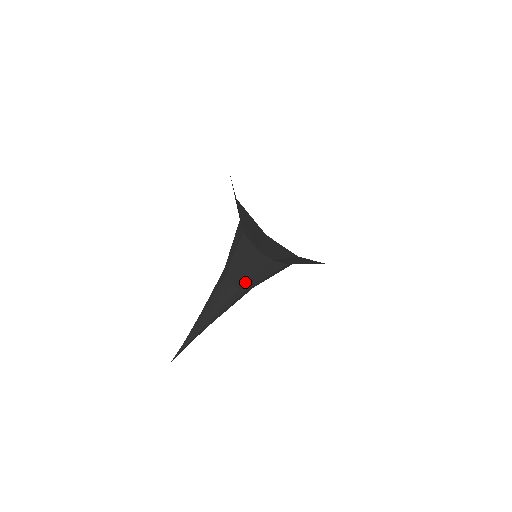
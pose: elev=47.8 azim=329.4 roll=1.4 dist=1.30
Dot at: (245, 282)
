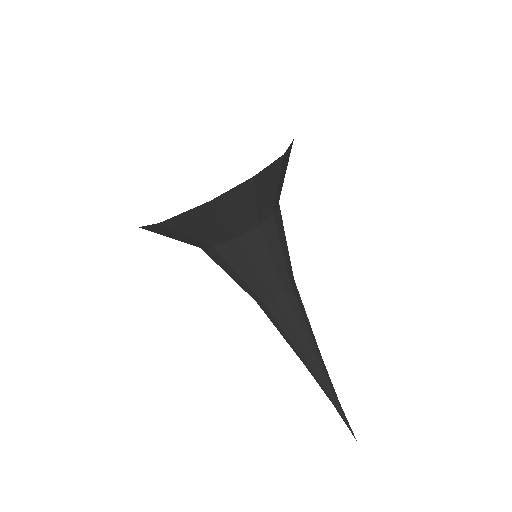
Dot at: (278, 280)
